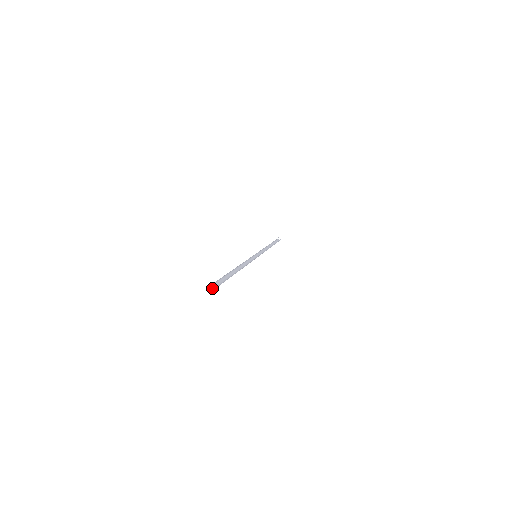
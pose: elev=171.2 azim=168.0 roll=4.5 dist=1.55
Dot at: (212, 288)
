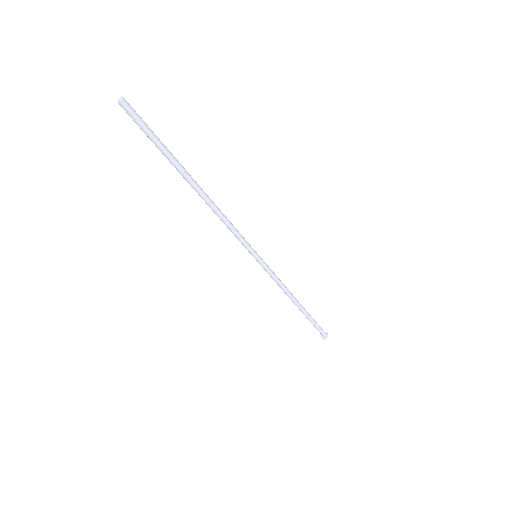
Dot at: (120, 99)
